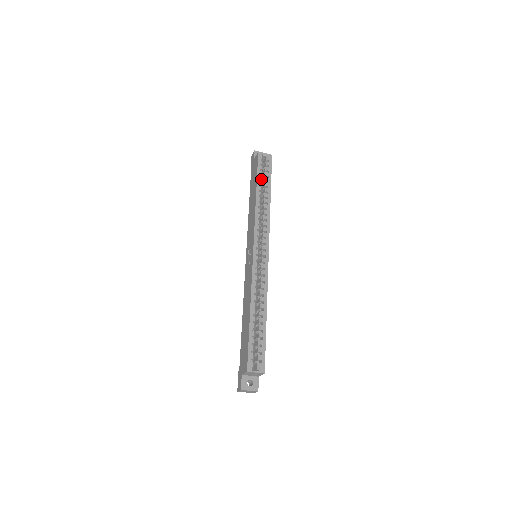
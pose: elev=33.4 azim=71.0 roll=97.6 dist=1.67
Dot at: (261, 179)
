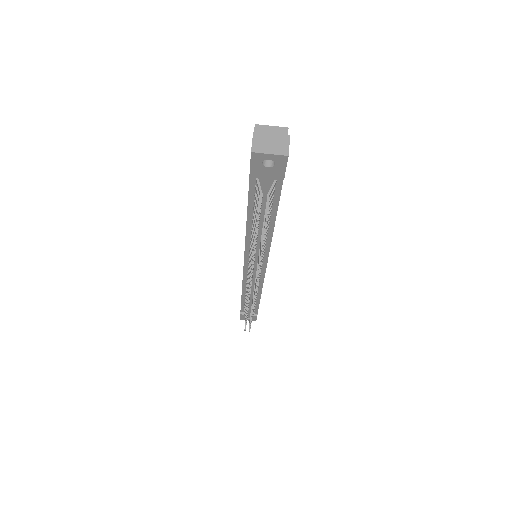
Dot at: occluded
